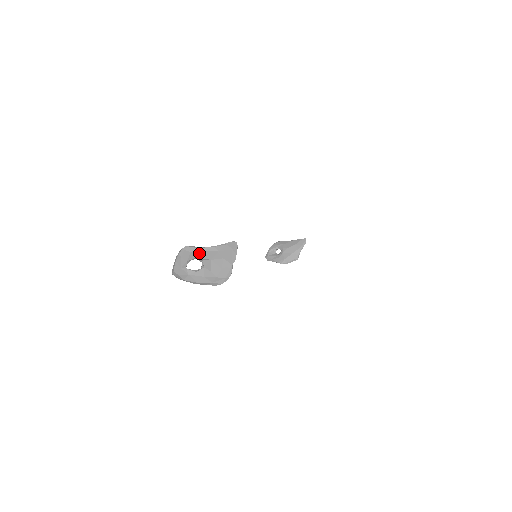
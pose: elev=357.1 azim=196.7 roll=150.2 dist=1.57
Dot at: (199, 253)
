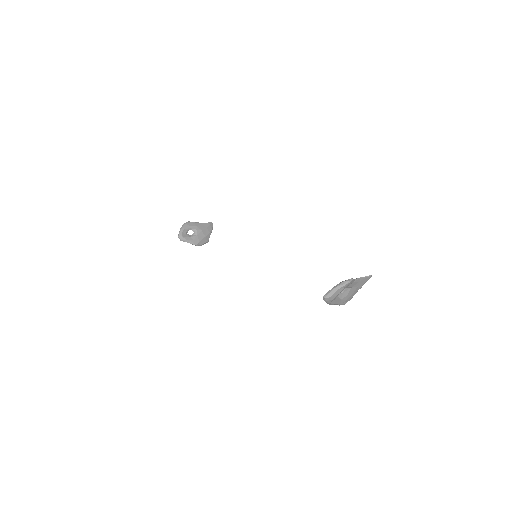
Dot at: (351, 283)
